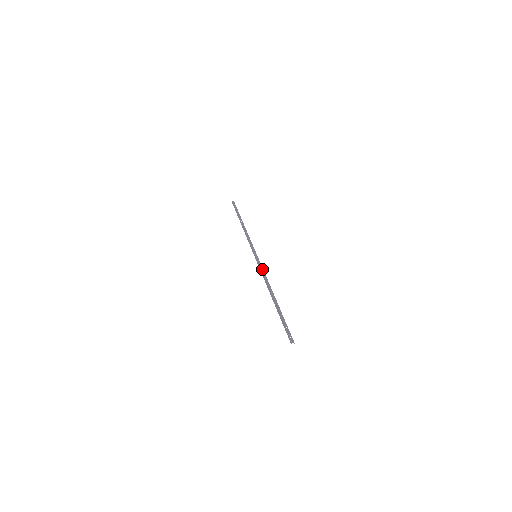
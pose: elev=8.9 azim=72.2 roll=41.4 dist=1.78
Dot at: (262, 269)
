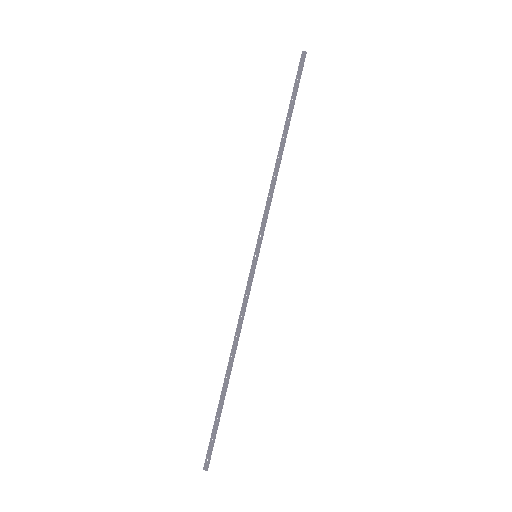
Dot at: (246, 297)
